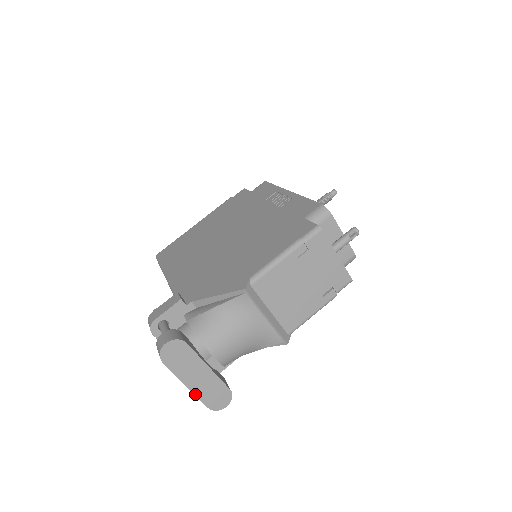
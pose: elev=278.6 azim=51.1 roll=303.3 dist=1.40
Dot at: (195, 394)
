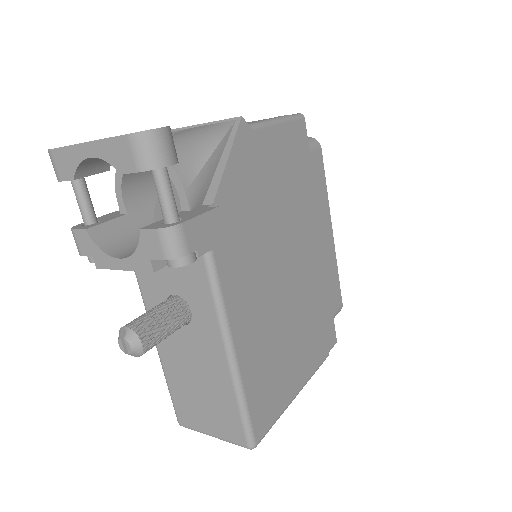
Dot at: (101, 140)
